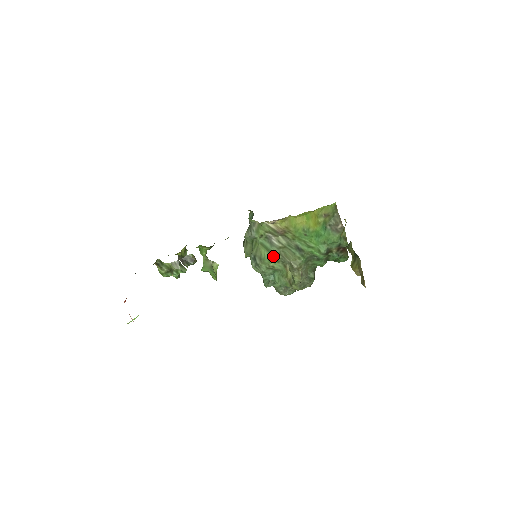
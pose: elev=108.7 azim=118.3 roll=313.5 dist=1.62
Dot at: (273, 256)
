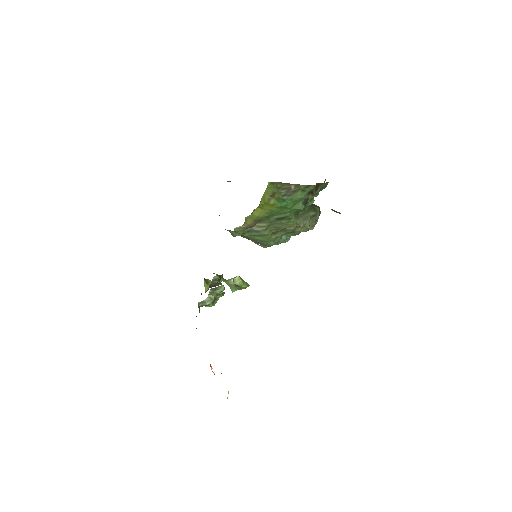
Dot at: (268, 236)
